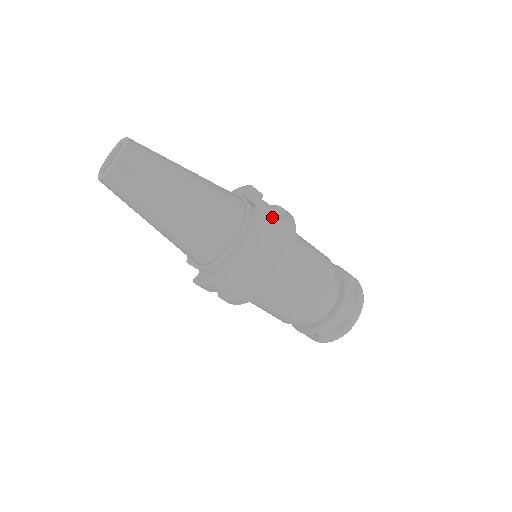
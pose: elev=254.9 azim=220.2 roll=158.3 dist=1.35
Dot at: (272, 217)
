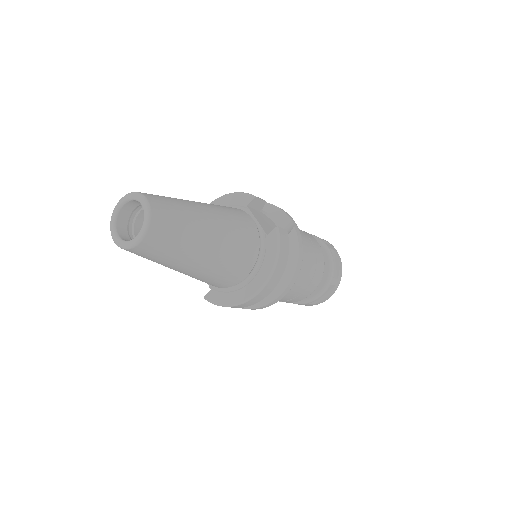
Dot at: (287, 243)
